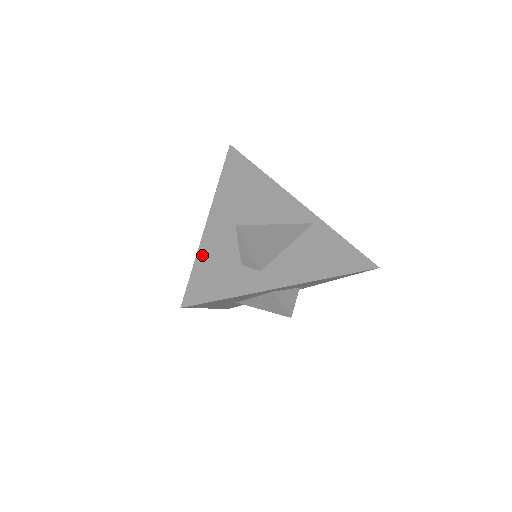
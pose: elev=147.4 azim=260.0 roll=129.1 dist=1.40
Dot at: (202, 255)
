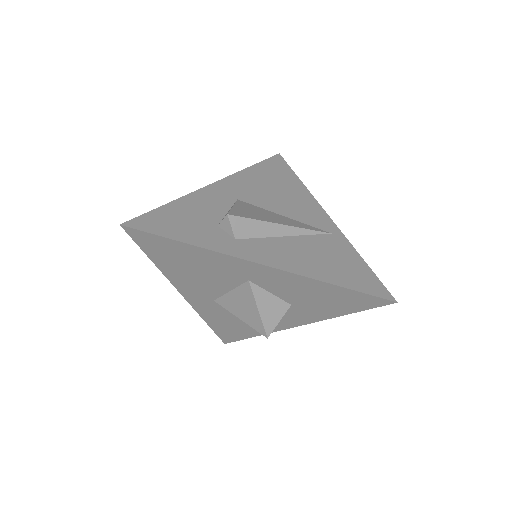
Dot at: (181, 202)
